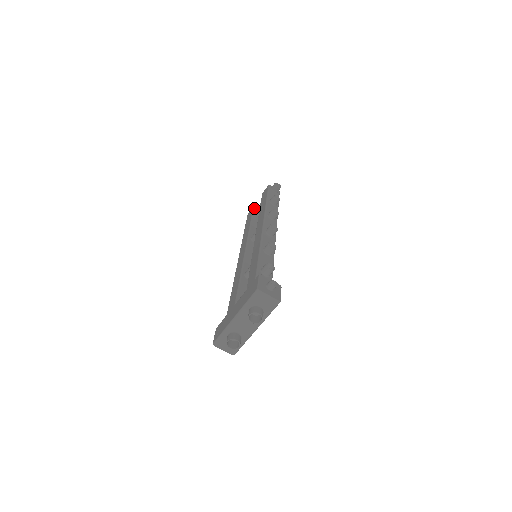
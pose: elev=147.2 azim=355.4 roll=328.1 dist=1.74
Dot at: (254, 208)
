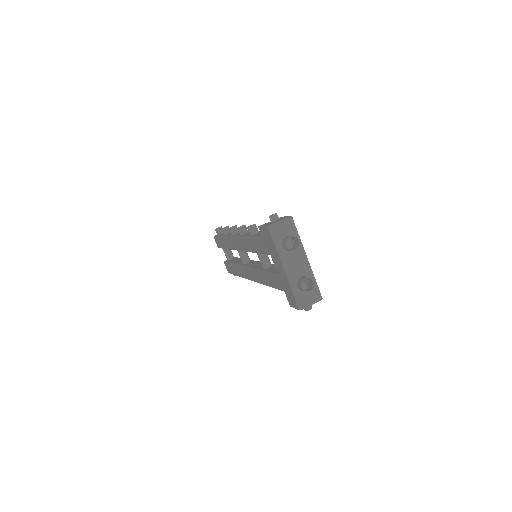
Dot at: (225, 262)
